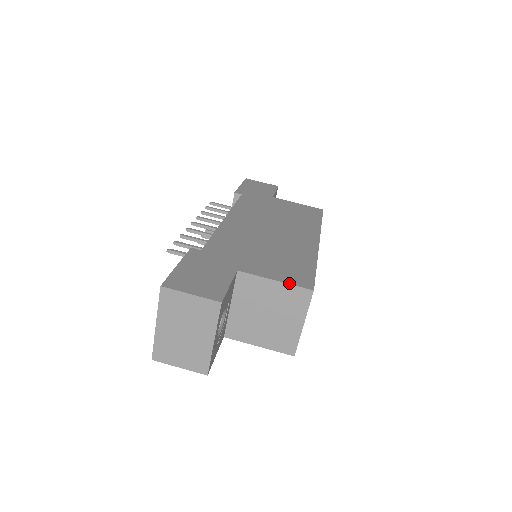
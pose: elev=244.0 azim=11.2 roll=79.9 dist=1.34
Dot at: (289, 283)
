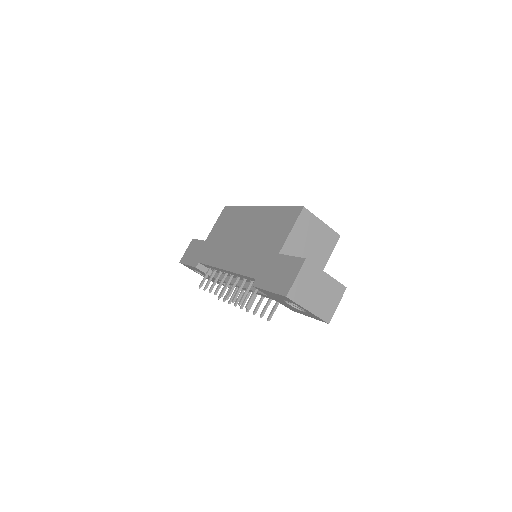
Dot at: (295, 221)
